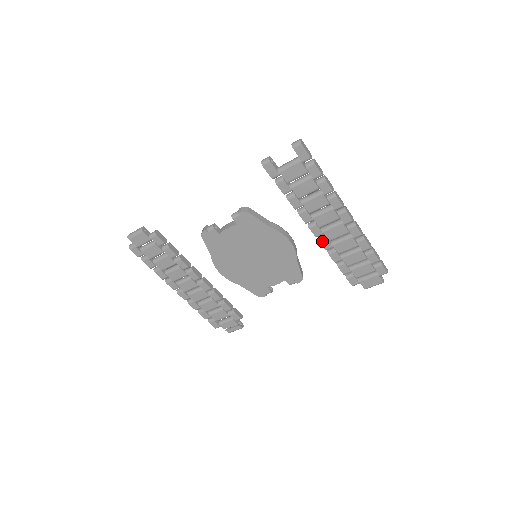
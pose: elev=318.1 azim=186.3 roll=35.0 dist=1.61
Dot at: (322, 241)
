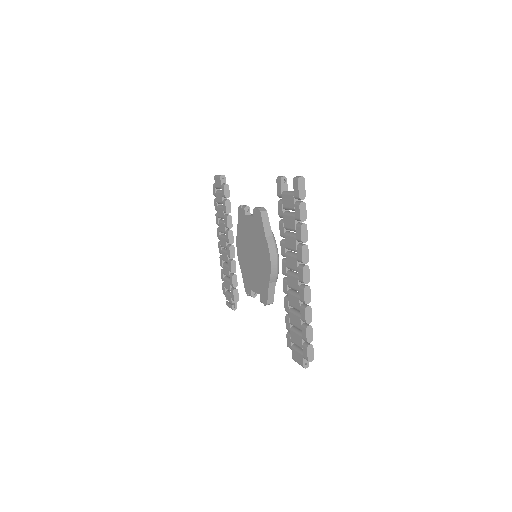
Dot at: (284, 282)
